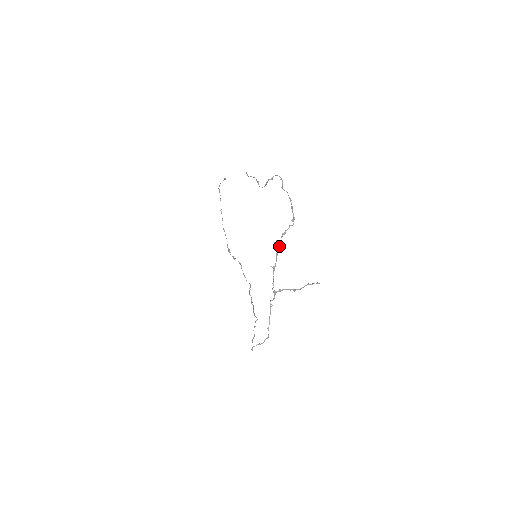
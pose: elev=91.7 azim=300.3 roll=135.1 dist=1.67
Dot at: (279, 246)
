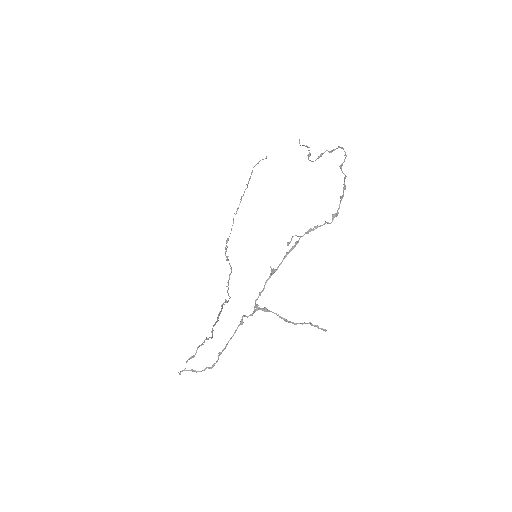
Dot at: (296, 243)
